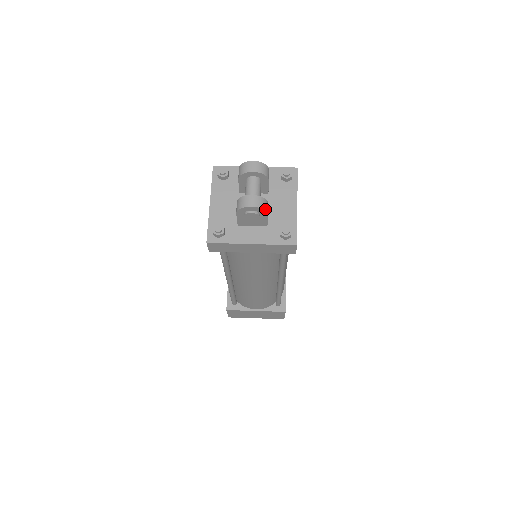
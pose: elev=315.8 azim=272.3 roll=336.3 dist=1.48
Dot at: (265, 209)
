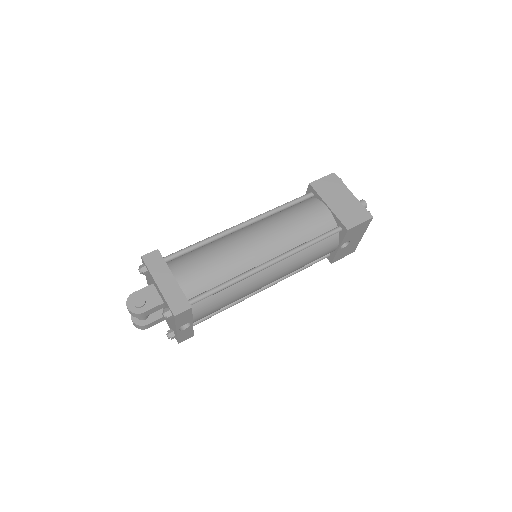
Dot at: (142, 329)
